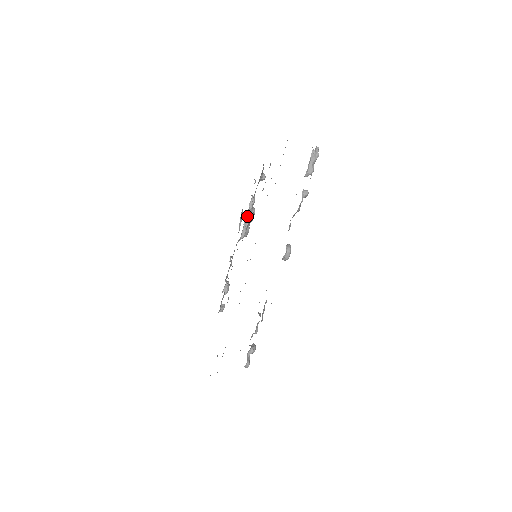
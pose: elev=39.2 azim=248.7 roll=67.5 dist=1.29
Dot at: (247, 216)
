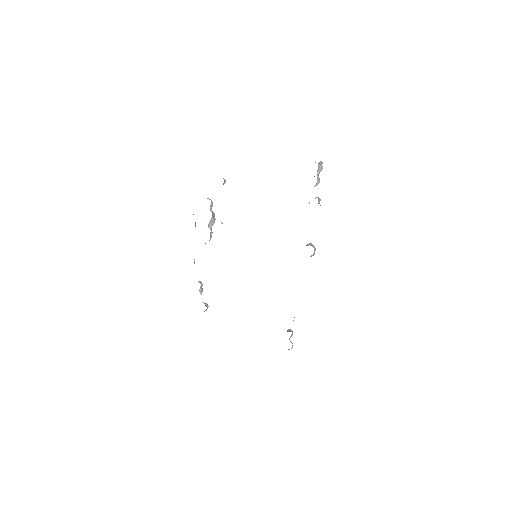
Dot at: (211, 219)
